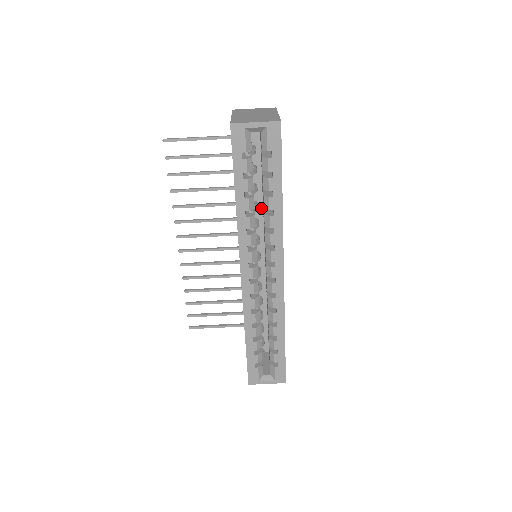
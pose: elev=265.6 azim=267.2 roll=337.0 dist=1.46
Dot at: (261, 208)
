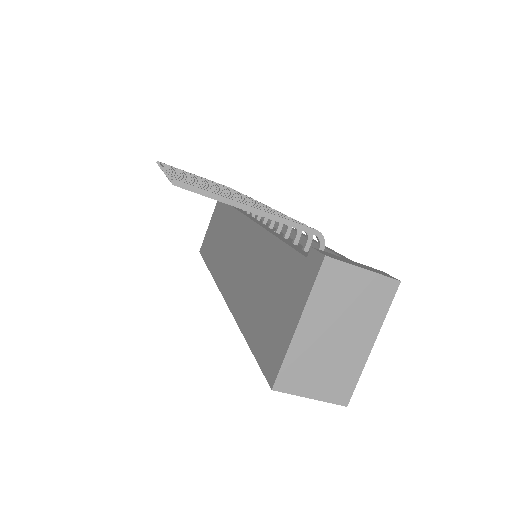
Dot at: occluded
